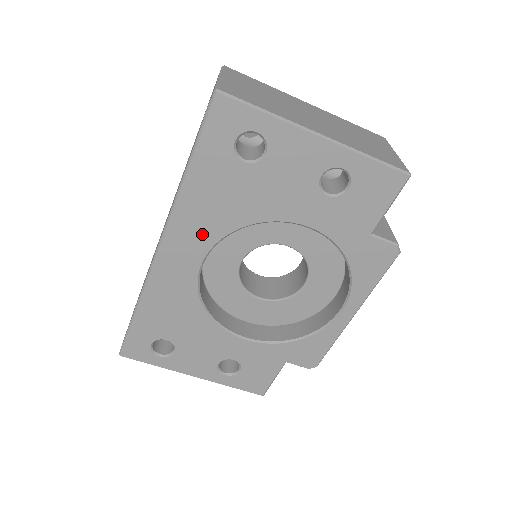
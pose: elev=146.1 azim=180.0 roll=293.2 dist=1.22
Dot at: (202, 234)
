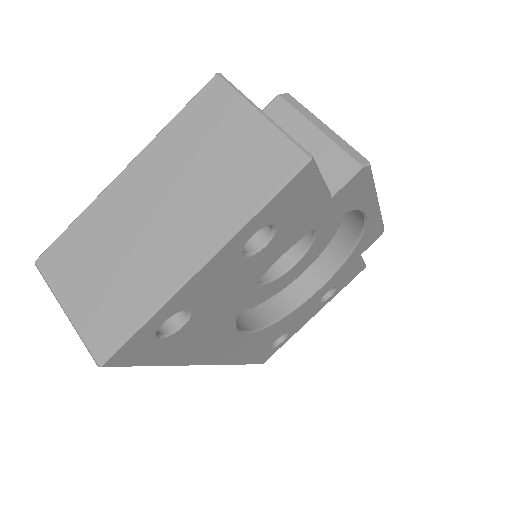
Dot at: (221, 340)
